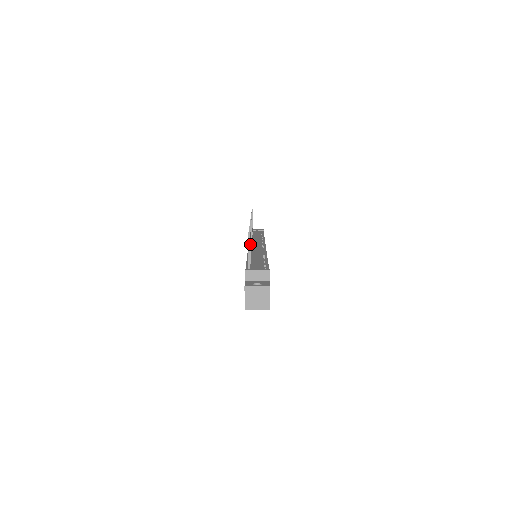
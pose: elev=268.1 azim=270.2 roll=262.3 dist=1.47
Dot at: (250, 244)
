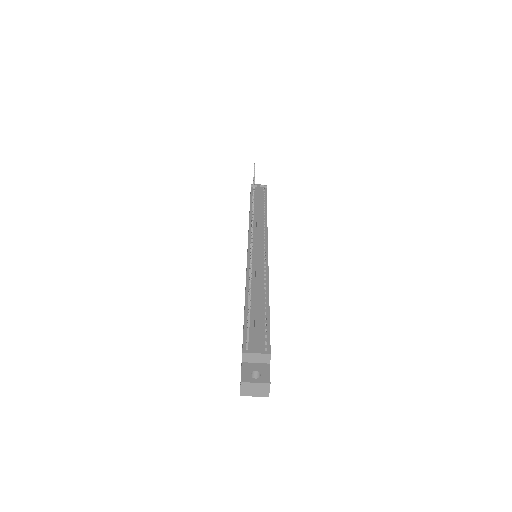
Dot at: occluded
